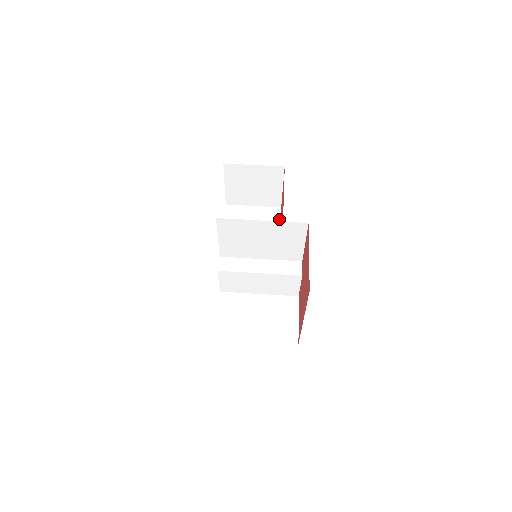
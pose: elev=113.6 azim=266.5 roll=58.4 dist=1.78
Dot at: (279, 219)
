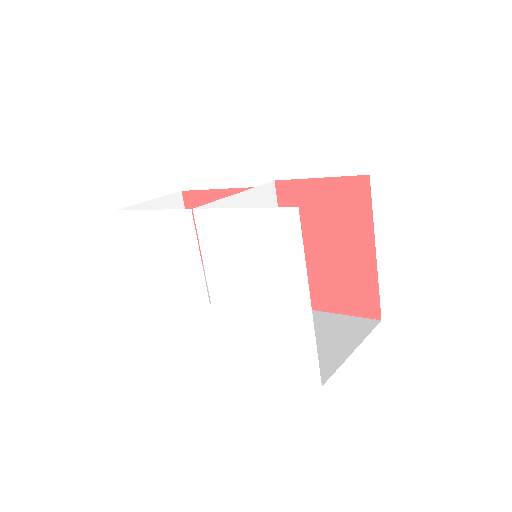
Dot at: occluded
